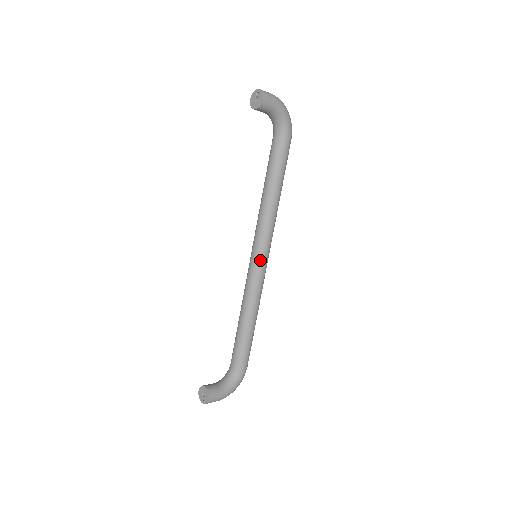
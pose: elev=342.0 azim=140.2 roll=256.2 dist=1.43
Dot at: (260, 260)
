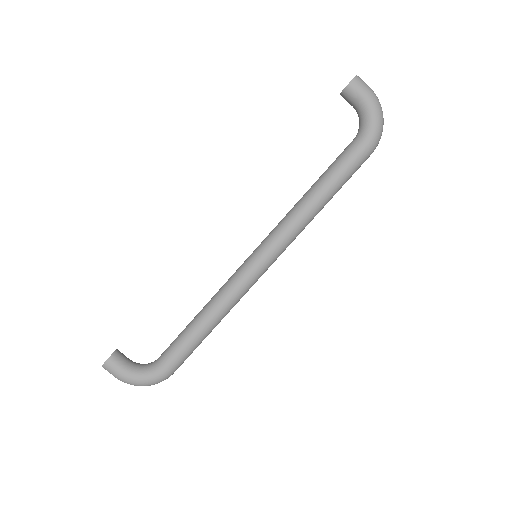
Dot at: (254, 259)
